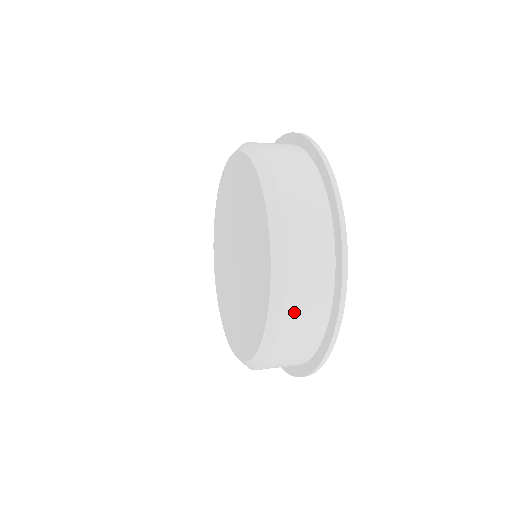
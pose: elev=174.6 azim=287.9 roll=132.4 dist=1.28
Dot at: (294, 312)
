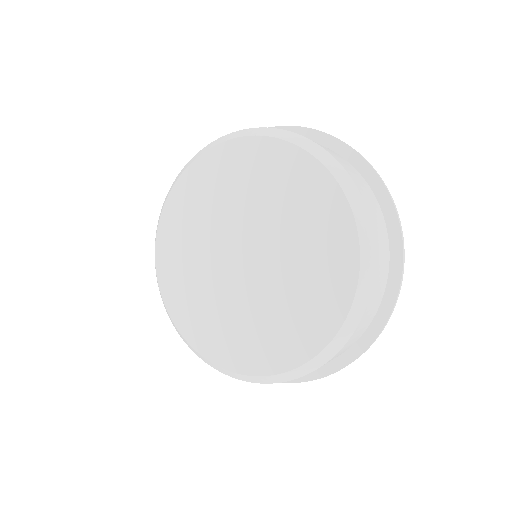
Dot at: (376, 284)
